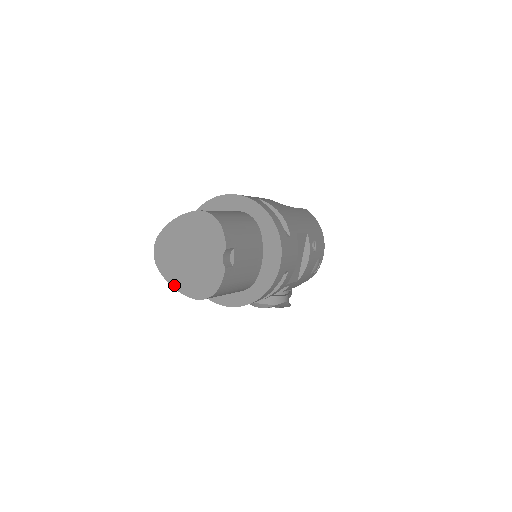
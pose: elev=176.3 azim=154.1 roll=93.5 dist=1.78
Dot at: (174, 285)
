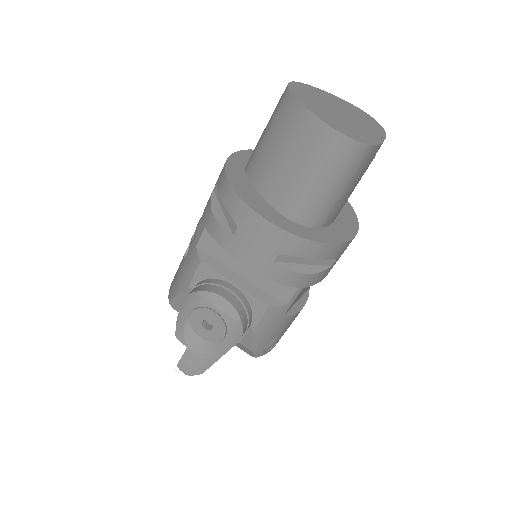
Dot at: (309, 107)
